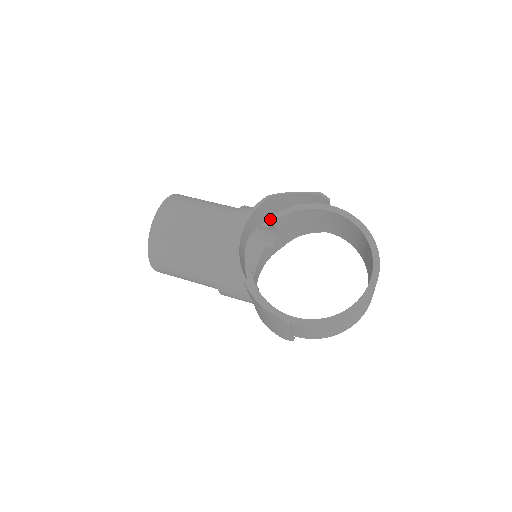
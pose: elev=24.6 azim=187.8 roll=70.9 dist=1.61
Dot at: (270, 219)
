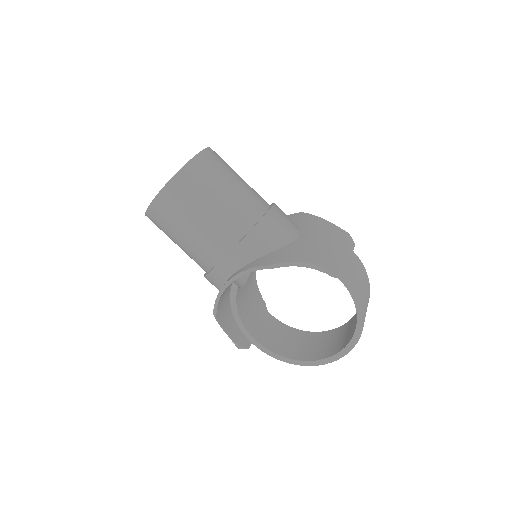
Dot at: occluded
